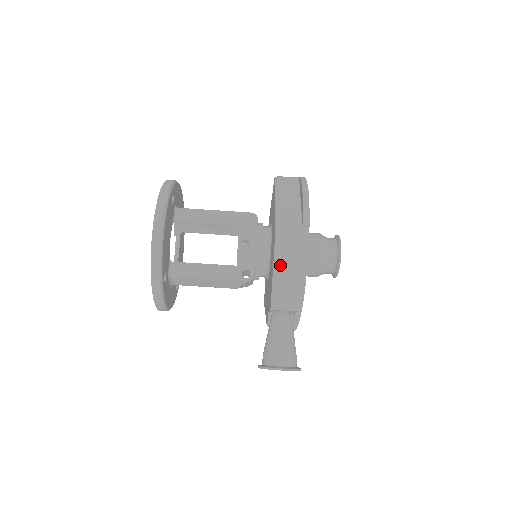
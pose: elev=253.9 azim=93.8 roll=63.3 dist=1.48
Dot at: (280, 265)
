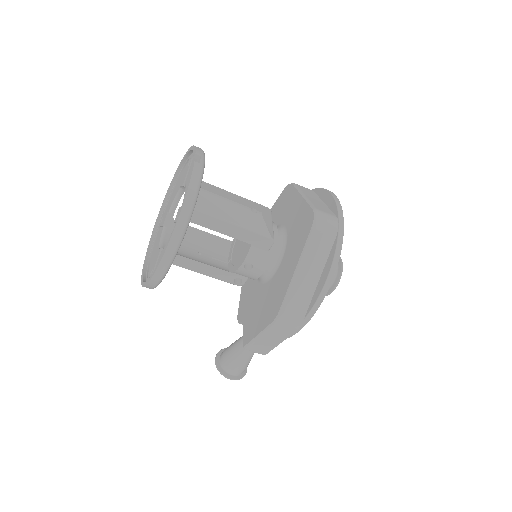
Dot at: (267, 334)
